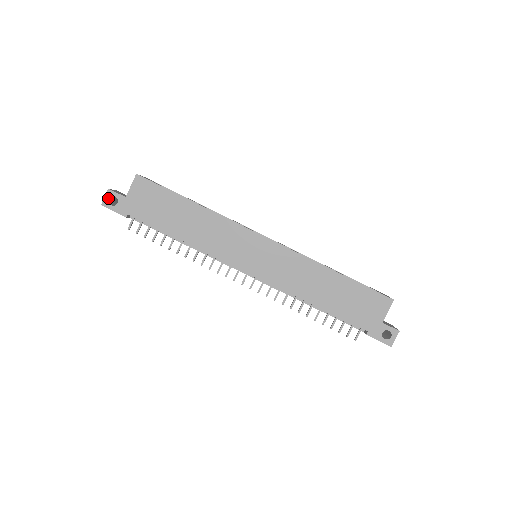
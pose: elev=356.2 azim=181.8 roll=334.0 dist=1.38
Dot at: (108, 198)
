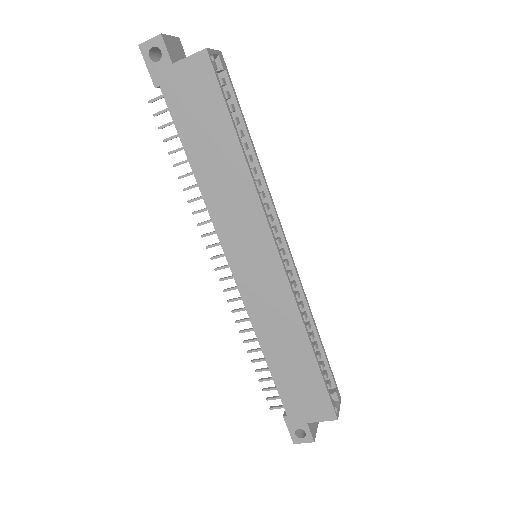
Dot at: (152, 45)
